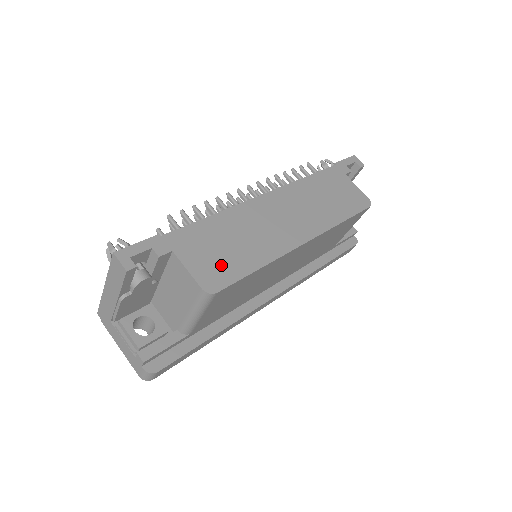
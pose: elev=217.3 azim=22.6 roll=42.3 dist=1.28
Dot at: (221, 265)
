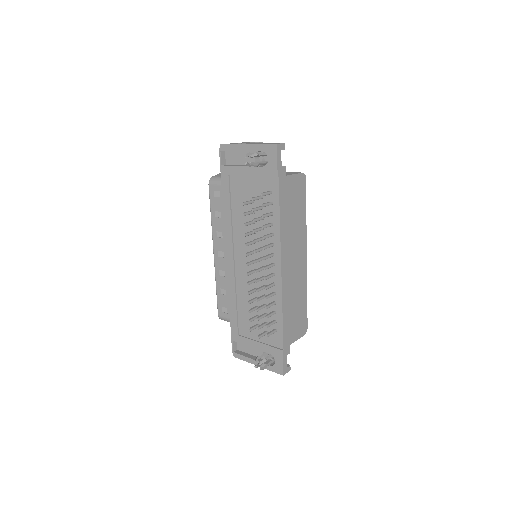
Dot at: (301, 320)
